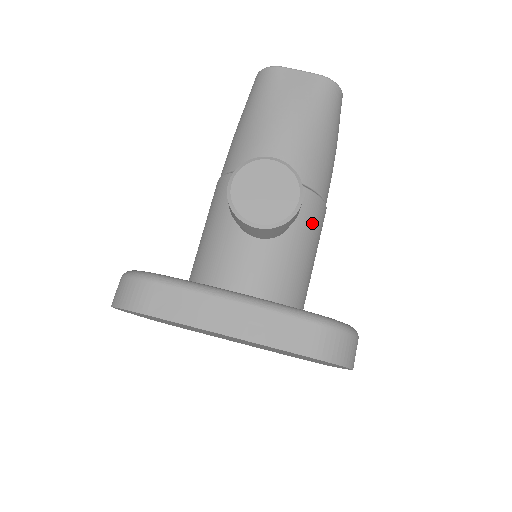
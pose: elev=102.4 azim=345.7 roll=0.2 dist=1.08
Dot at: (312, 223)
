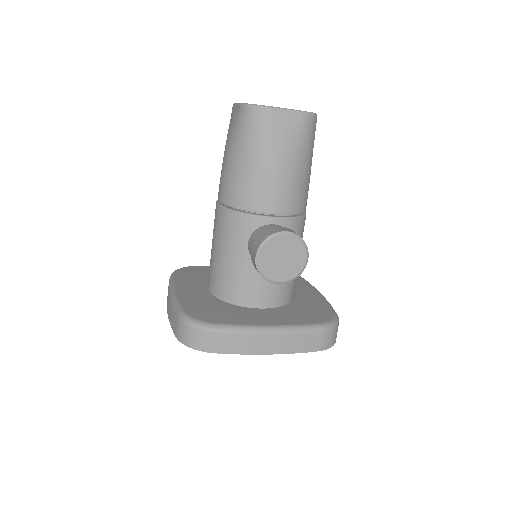
Dot at: (301, 237)
